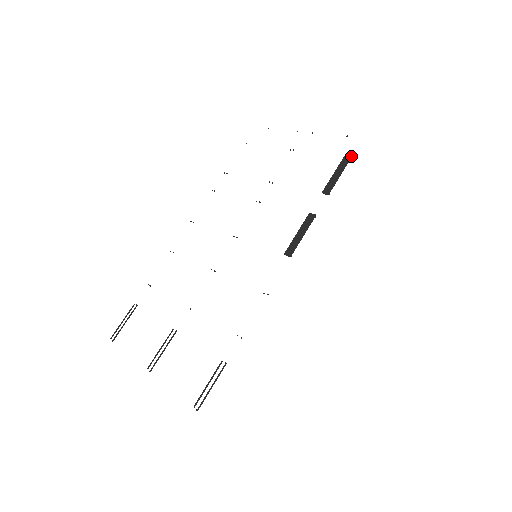
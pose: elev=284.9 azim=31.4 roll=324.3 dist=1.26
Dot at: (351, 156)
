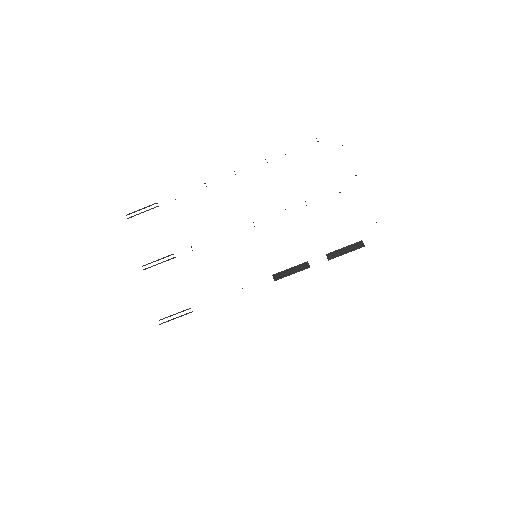
Dot at: (364, 246)
